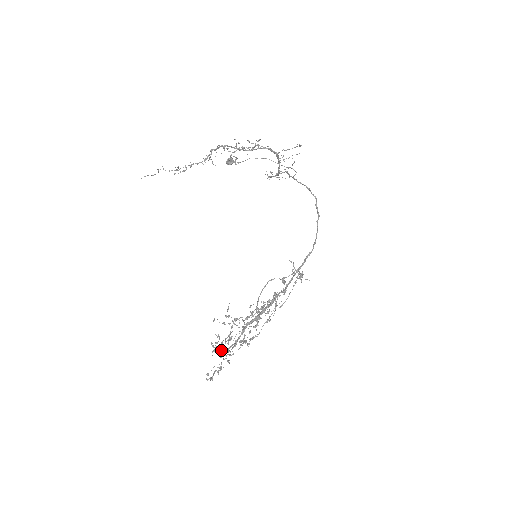
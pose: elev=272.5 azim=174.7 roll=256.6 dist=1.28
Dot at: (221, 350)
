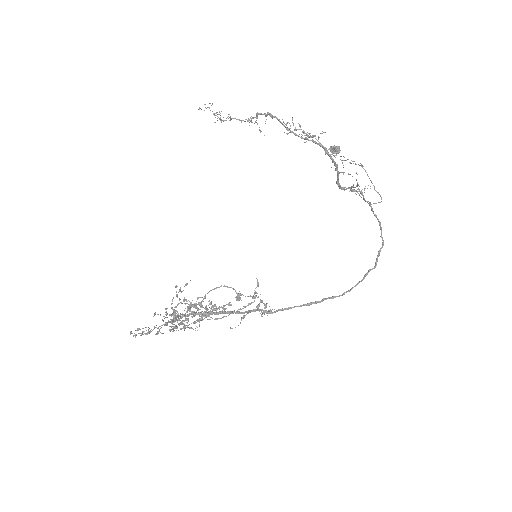
Dot at: occluded
